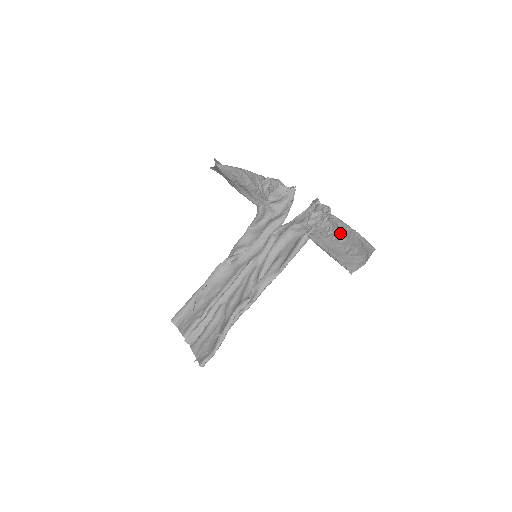
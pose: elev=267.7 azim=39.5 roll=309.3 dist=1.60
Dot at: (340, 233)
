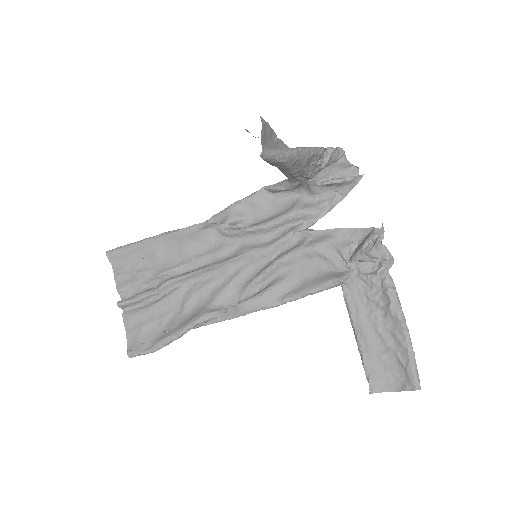
Dot at: (386, 316)
